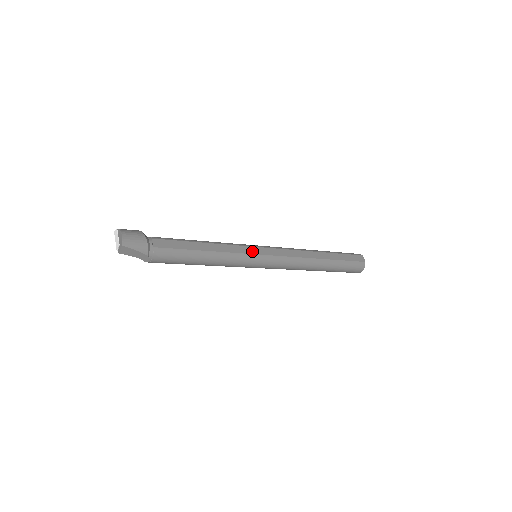
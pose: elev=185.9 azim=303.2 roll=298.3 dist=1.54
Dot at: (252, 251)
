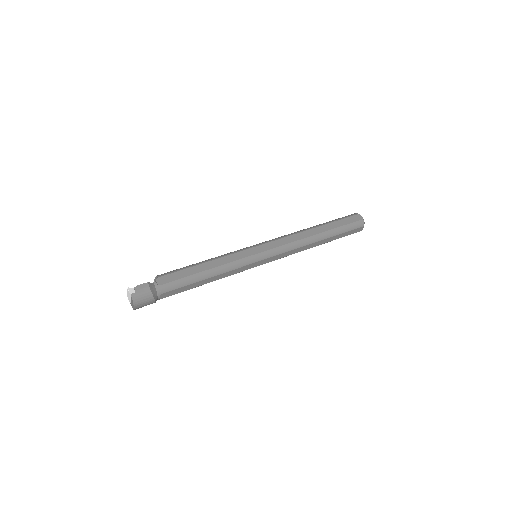
Dot at: (252, 267)
